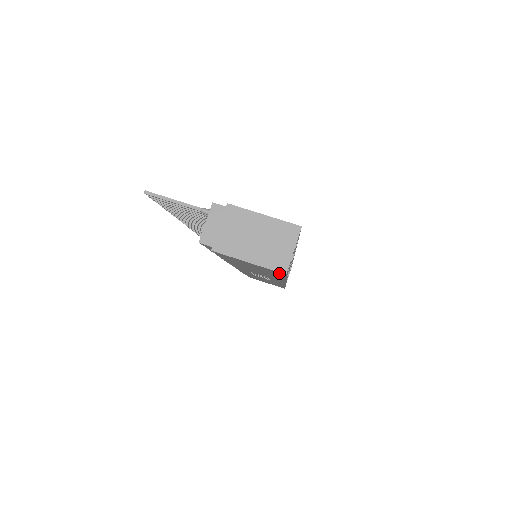
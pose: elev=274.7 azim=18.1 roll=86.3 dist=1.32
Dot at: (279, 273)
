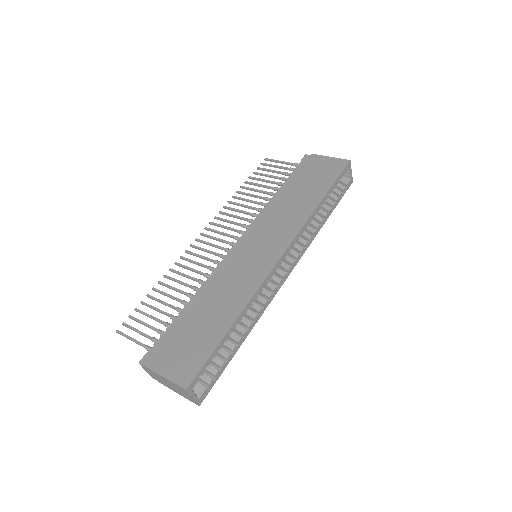
Dot at: occluded
